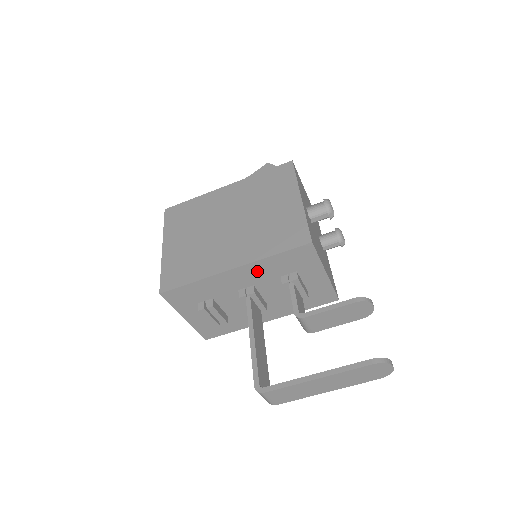
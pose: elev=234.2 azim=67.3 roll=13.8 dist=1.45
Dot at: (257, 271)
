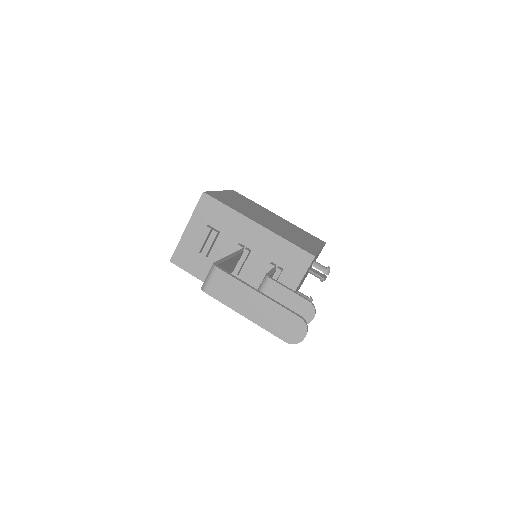
Dot at: (266, 242)
